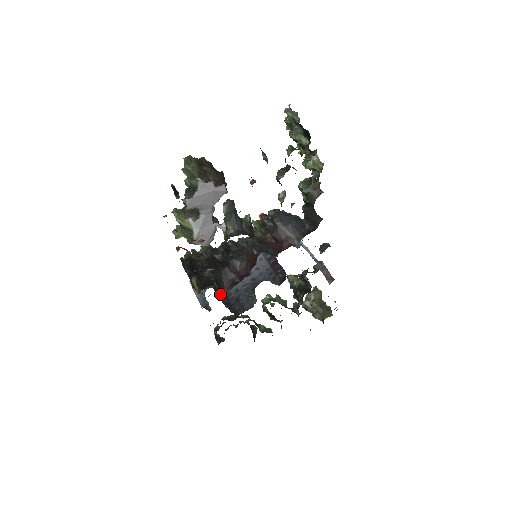
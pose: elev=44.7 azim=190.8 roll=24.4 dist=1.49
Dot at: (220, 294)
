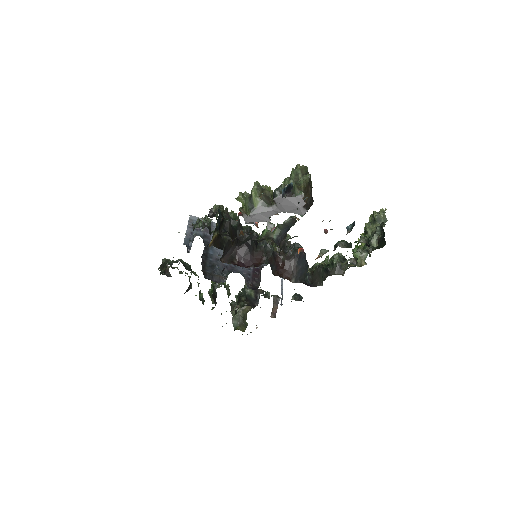
Dot at: (205, 249)
